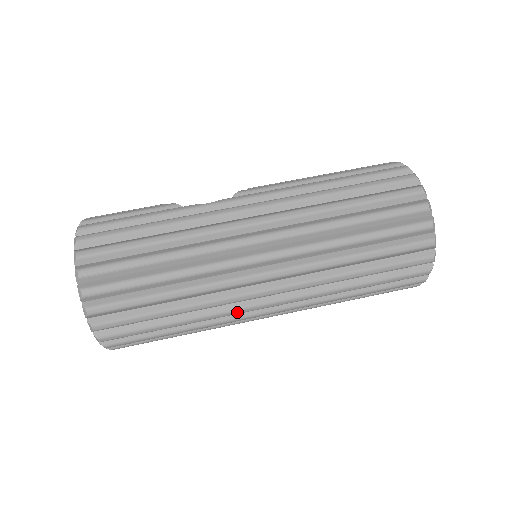
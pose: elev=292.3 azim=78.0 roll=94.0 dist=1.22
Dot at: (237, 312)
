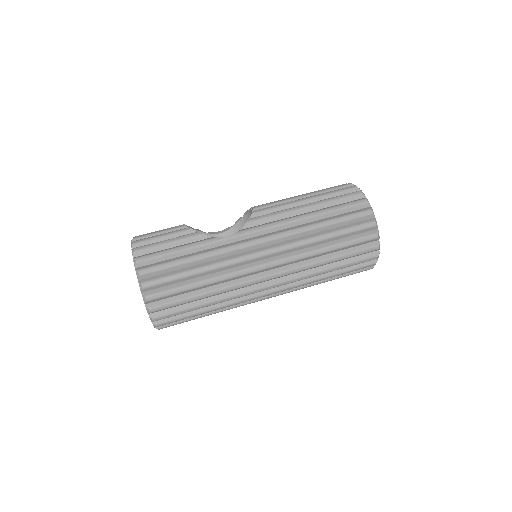
Dot at: occluded
